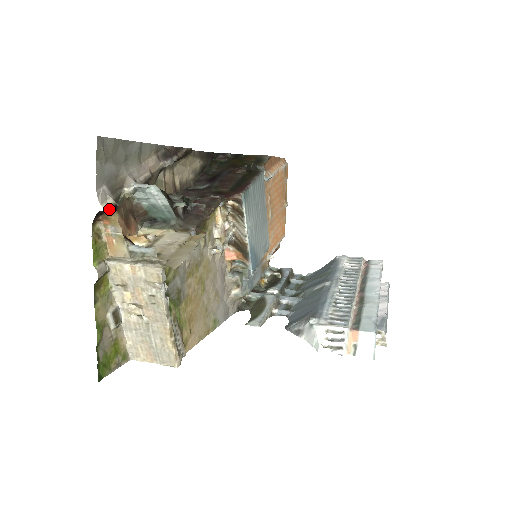
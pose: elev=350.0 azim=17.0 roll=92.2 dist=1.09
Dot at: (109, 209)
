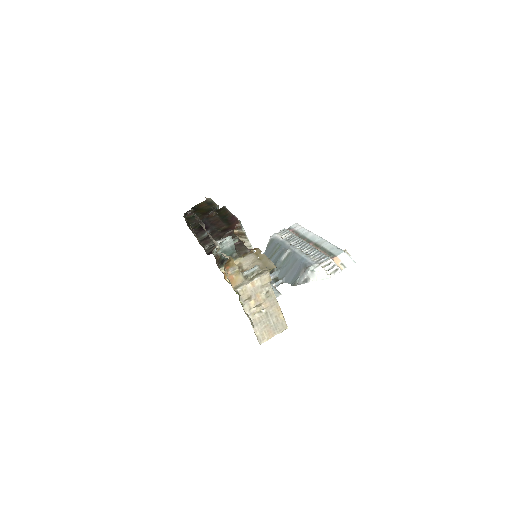
Dot at: (228, 259)
